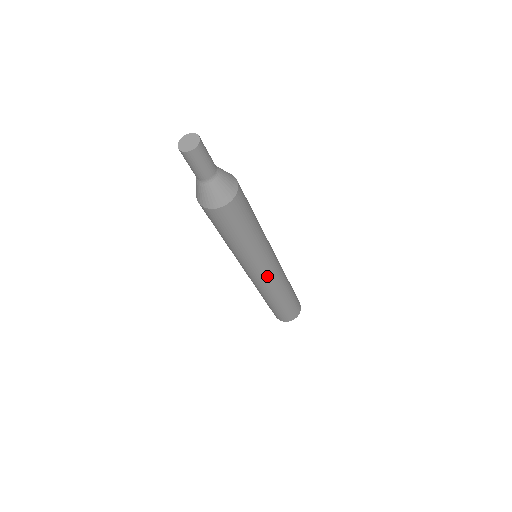
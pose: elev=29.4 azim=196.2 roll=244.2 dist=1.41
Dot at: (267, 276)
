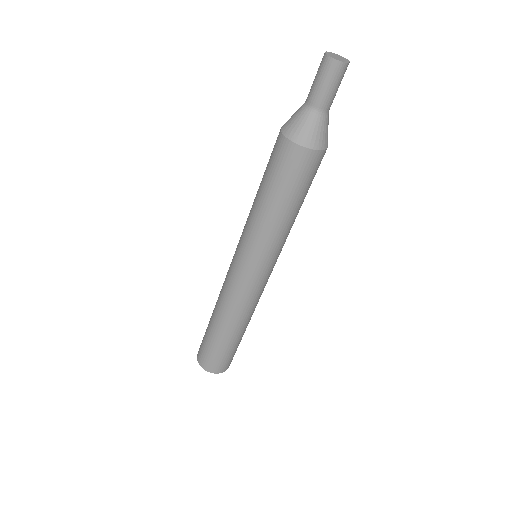
Dot at: (257, 284)
